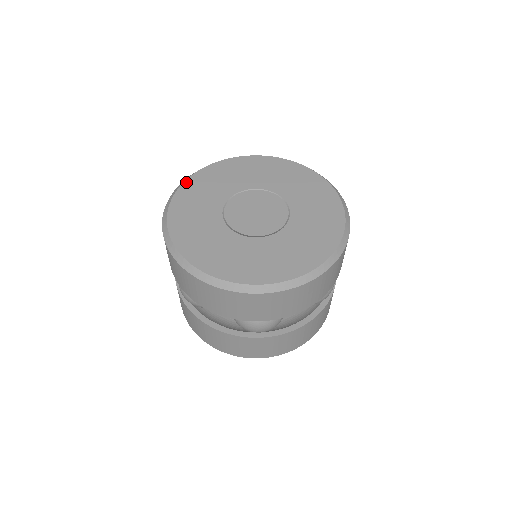
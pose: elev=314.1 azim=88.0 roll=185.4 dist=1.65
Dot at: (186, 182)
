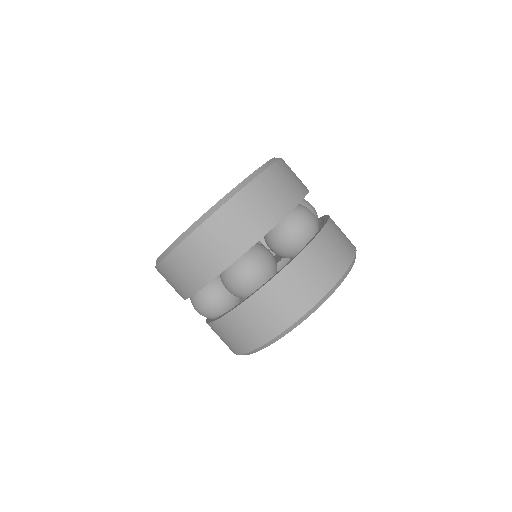
Dot at: occluded
